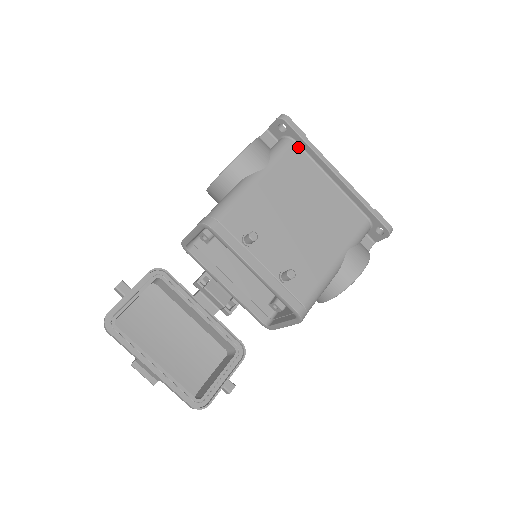
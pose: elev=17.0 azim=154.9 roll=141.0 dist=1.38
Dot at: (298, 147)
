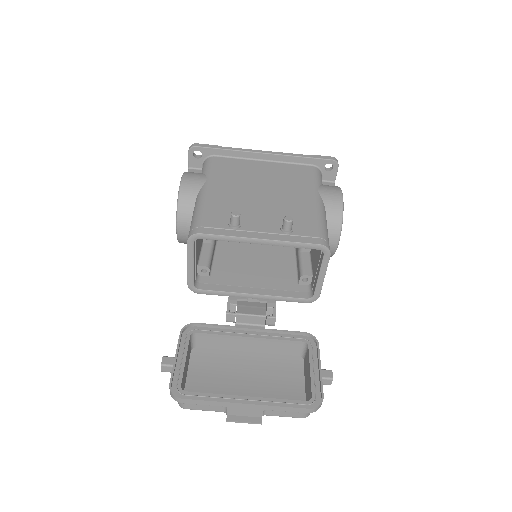
Dot at: (219, 158)
